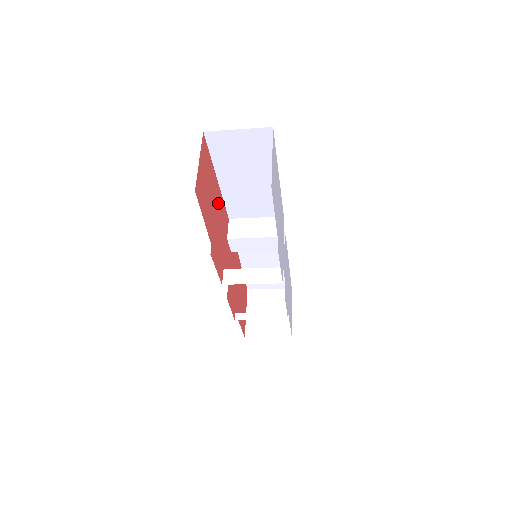
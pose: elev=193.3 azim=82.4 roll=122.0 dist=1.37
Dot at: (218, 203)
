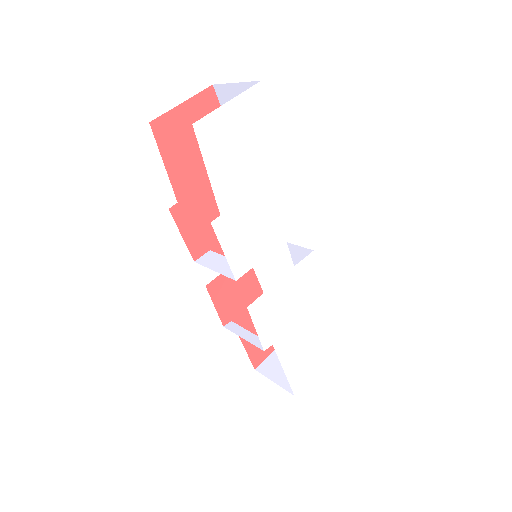
Dot at: occluded
